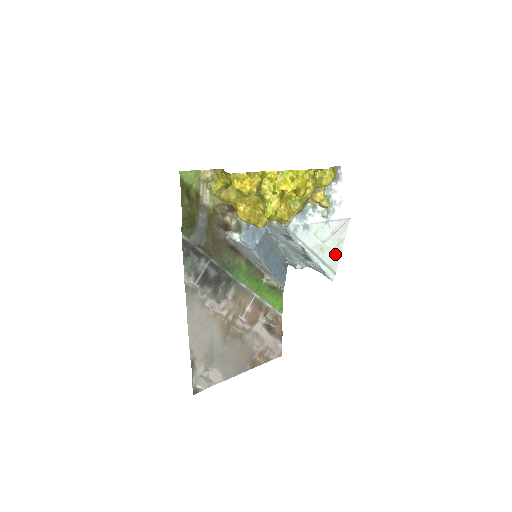
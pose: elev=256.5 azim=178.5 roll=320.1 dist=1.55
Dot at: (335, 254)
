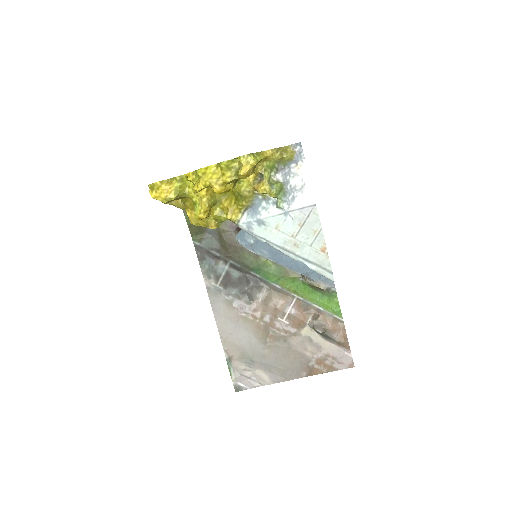
Dot at: (319, 249)
